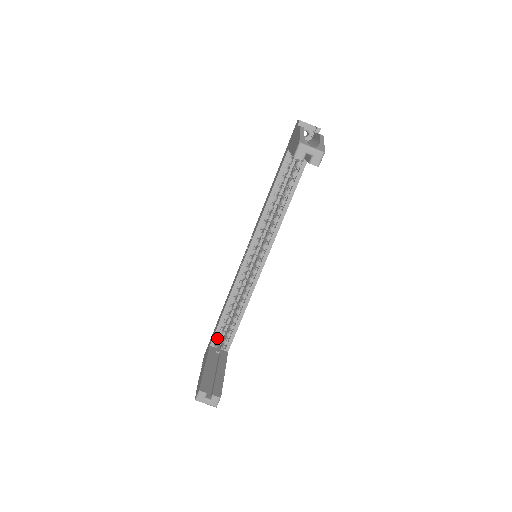
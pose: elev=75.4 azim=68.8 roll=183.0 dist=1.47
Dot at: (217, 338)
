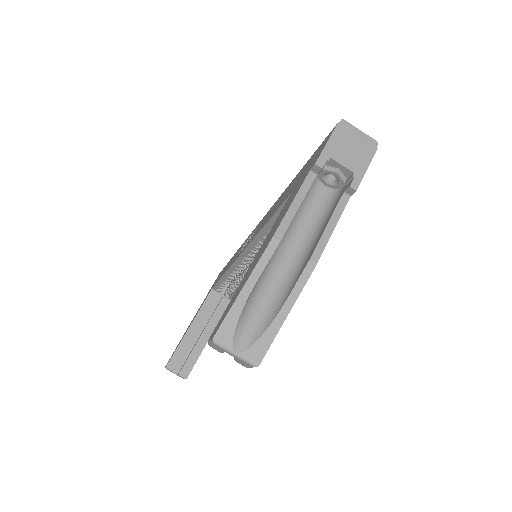
Dot at: (219, 287)
